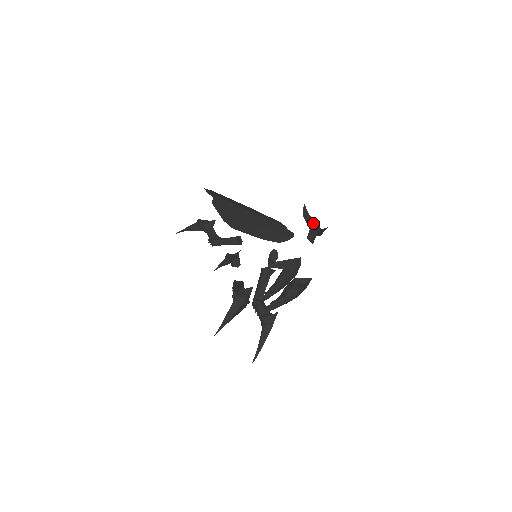
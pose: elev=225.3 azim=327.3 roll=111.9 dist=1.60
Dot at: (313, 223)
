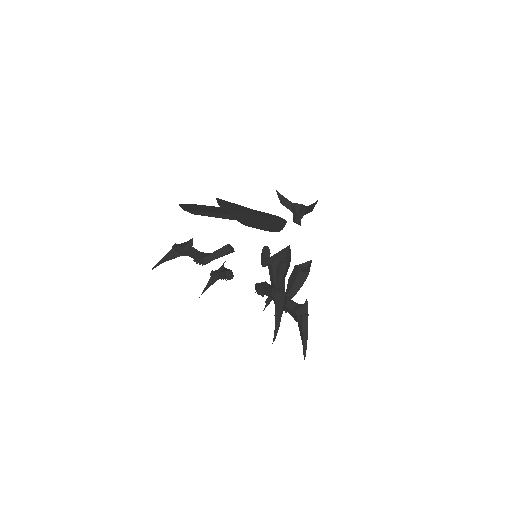
Dot at: (294, 205)
